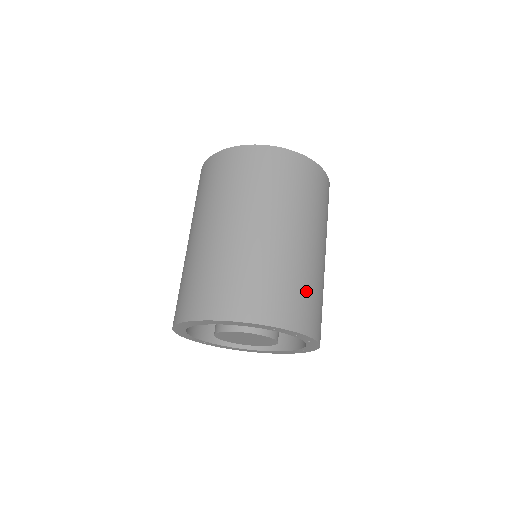
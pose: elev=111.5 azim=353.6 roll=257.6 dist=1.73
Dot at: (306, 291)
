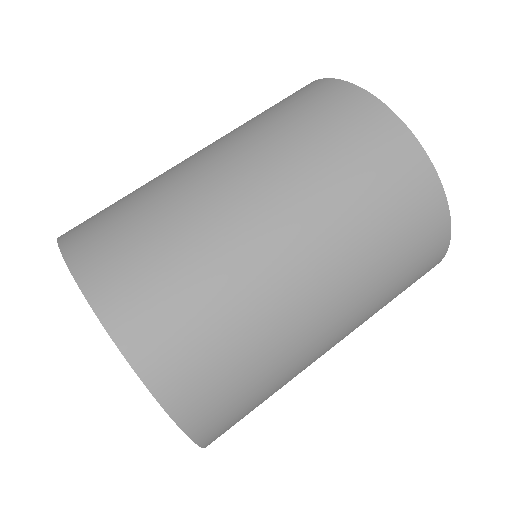
Dot at: (162, 248)
